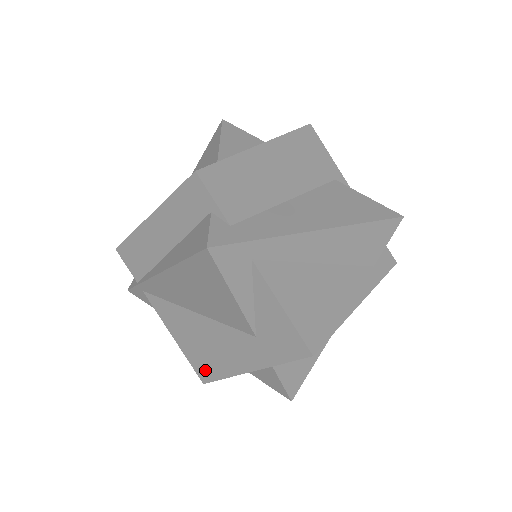
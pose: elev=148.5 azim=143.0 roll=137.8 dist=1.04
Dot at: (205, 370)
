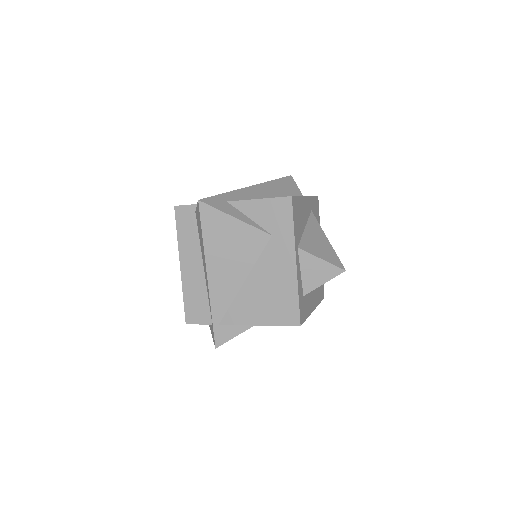
Dot at: (289, 312)
